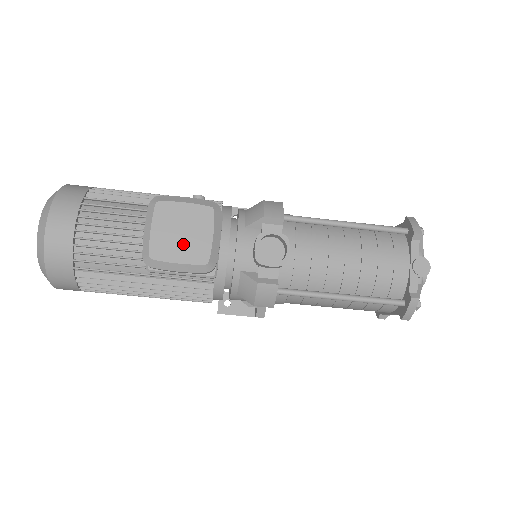
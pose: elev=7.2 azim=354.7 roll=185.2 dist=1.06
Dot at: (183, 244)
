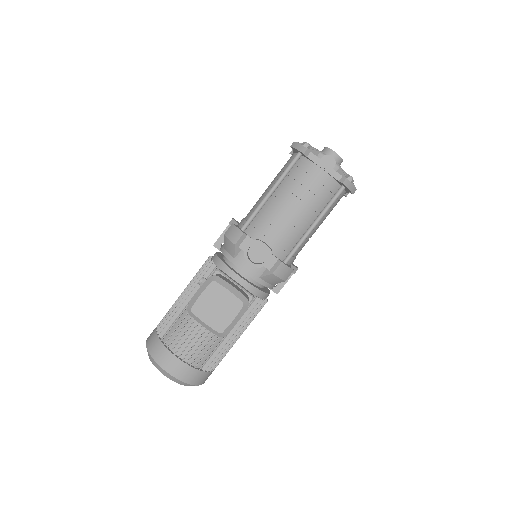
Dot at: (224, 311)
